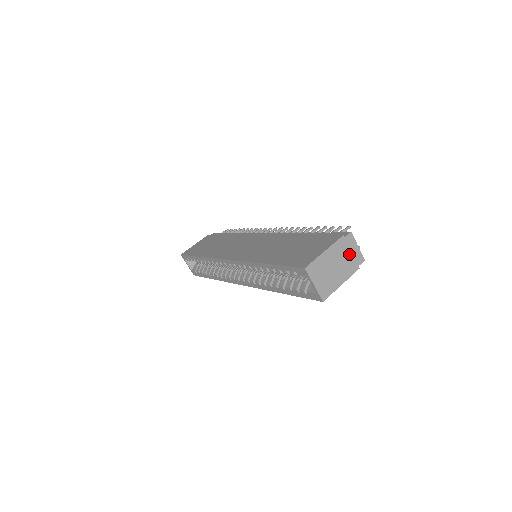
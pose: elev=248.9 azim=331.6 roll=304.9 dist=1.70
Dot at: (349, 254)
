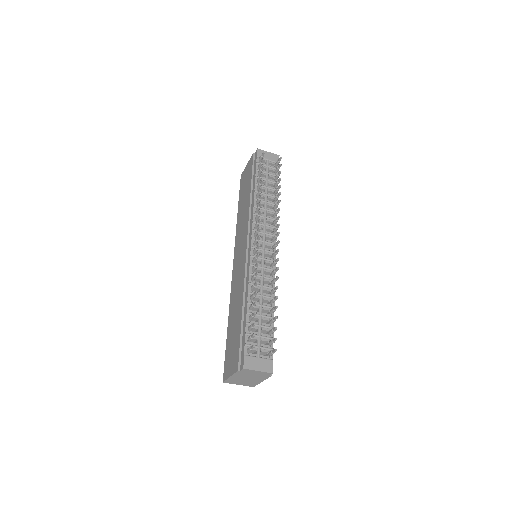
Dot at: (254, 374)
